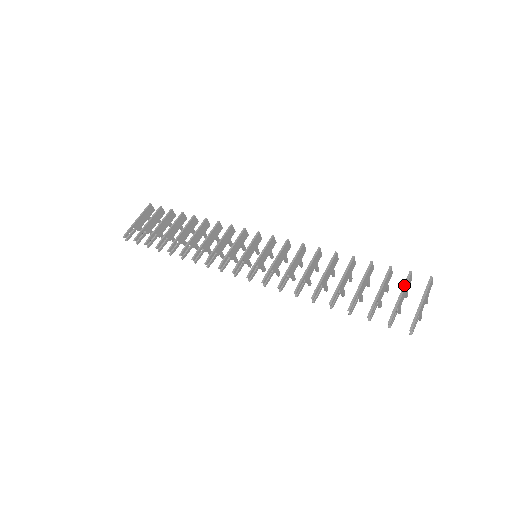
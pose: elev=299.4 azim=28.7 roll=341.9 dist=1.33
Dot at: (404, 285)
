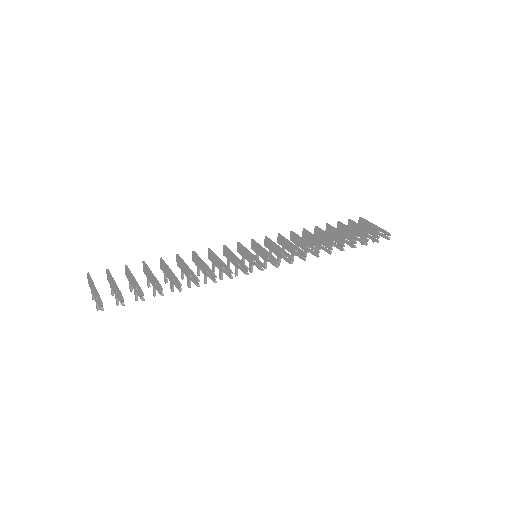
Dot at: (357, 223)
